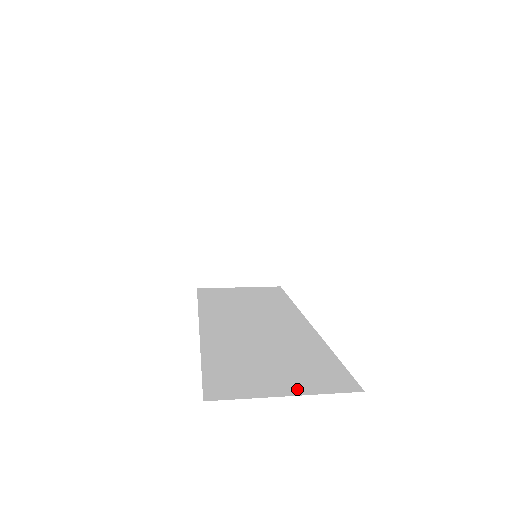
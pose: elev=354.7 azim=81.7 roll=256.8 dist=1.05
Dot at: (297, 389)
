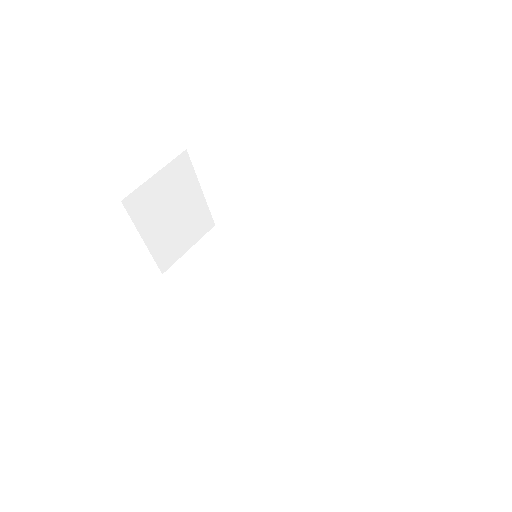
Dot at: (367, 338)
